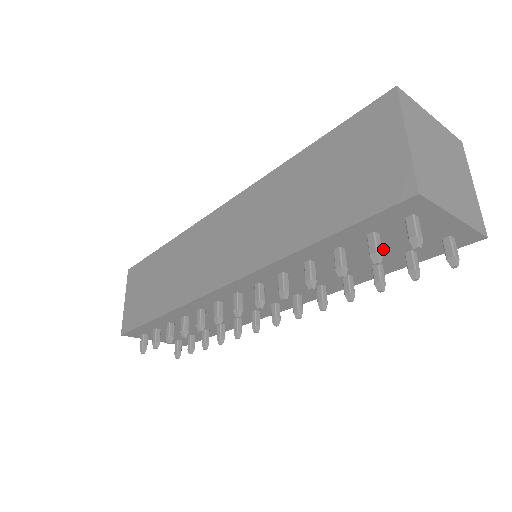
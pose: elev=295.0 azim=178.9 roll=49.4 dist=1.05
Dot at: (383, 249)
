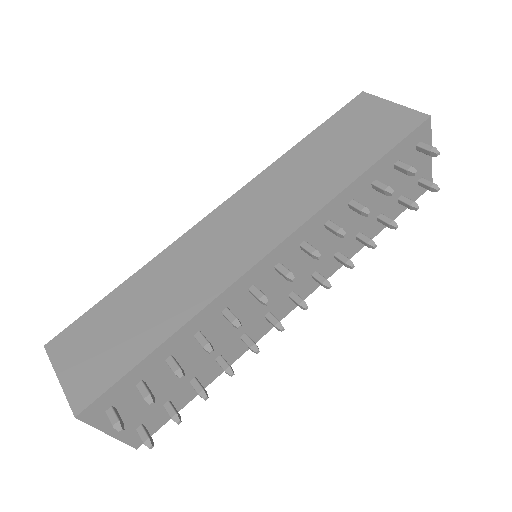
Dot at: occluded
